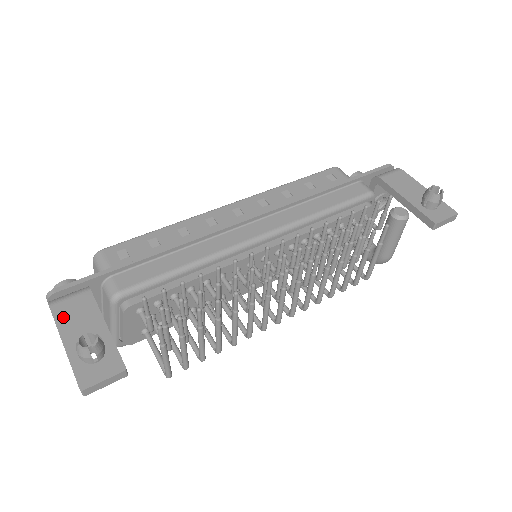
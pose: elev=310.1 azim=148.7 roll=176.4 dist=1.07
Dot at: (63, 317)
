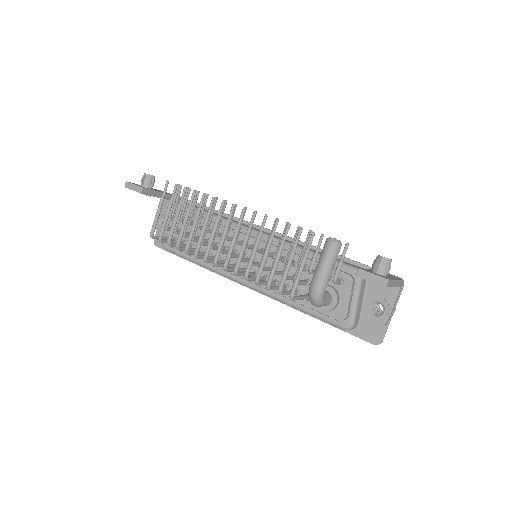
Dot at: occluded
